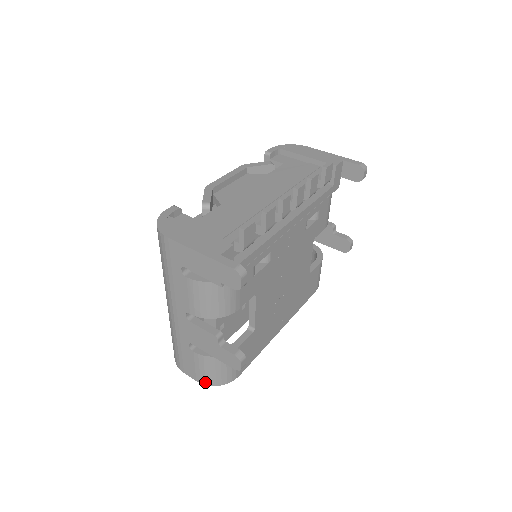
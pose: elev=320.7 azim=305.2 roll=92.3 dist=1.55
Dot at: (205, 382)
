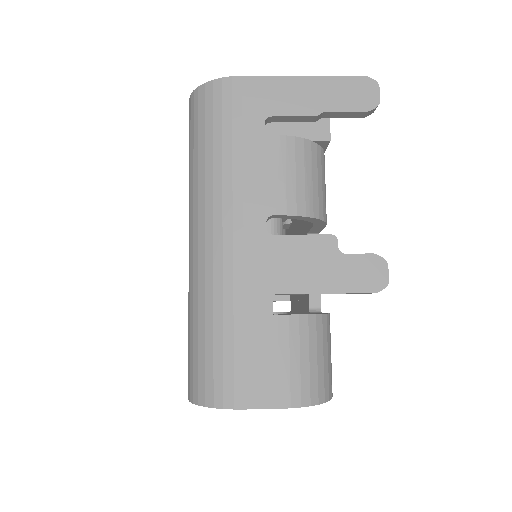
Dot at: (300, 398)
